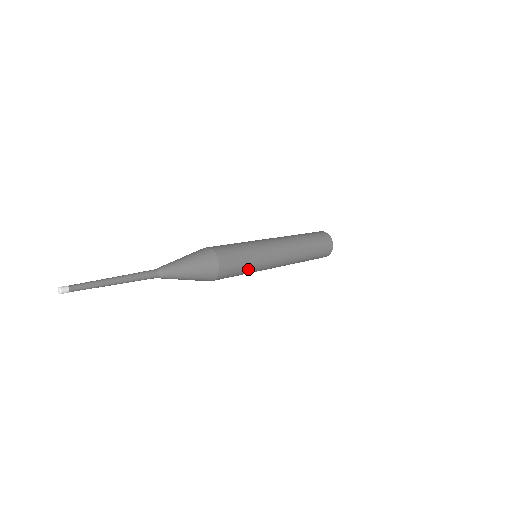
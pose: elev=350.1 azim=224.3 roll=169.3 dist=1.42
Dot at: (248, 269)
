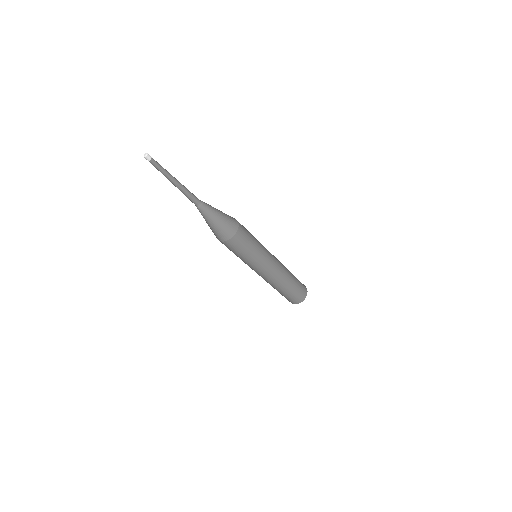
Dot at: (255, 246)
